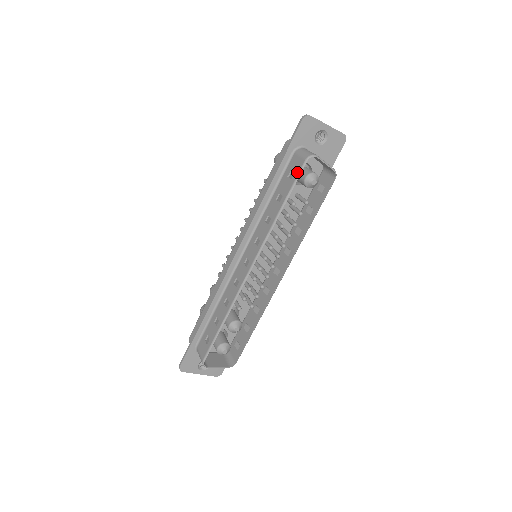
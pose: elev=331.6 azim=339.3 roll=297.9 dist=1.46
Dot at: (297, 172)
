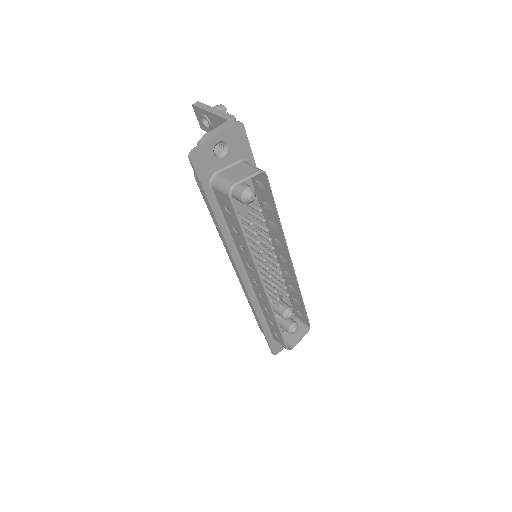
Dot at: (231, 209)
